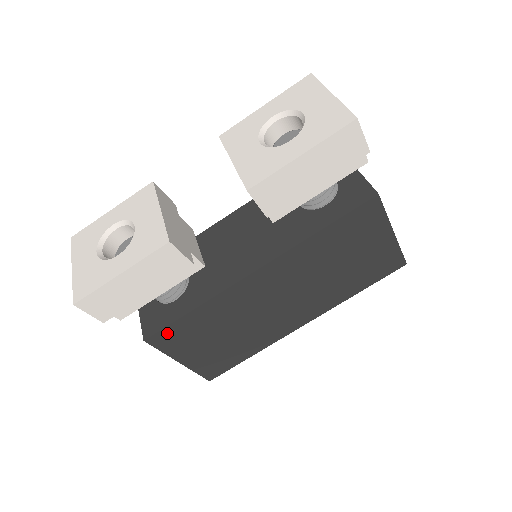
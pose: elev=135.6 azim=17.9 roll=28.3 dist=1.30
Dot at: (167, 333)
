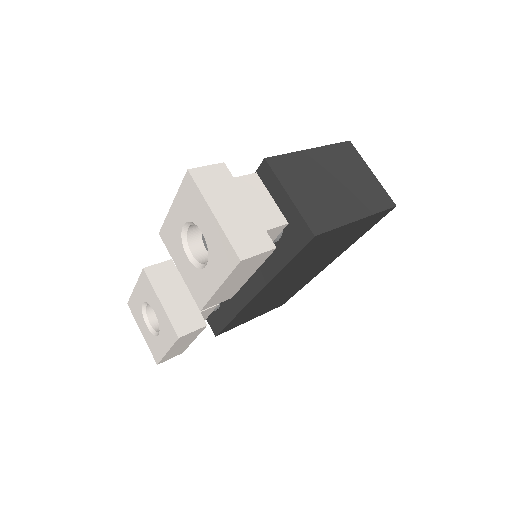
Dot at: (226, 328)
